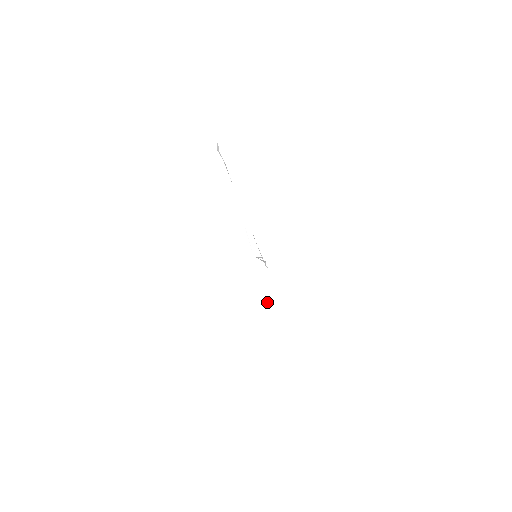
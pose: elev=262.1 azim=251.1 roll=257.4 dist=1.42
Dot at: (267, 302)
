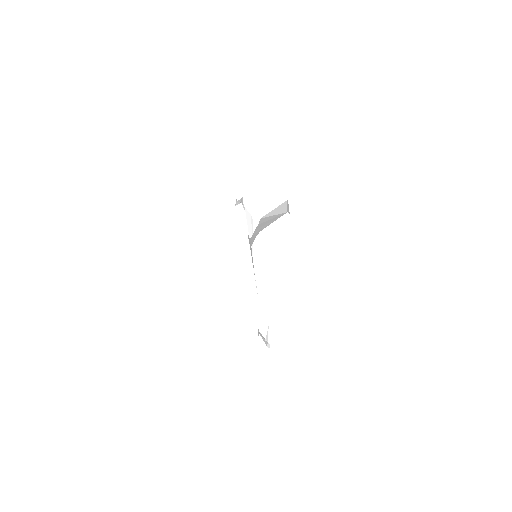
Dot at: occluded
